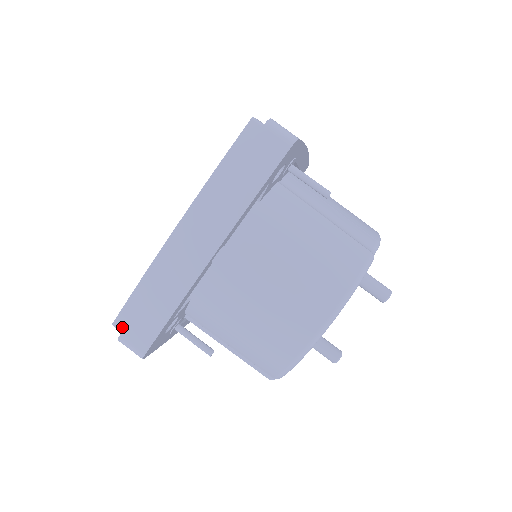
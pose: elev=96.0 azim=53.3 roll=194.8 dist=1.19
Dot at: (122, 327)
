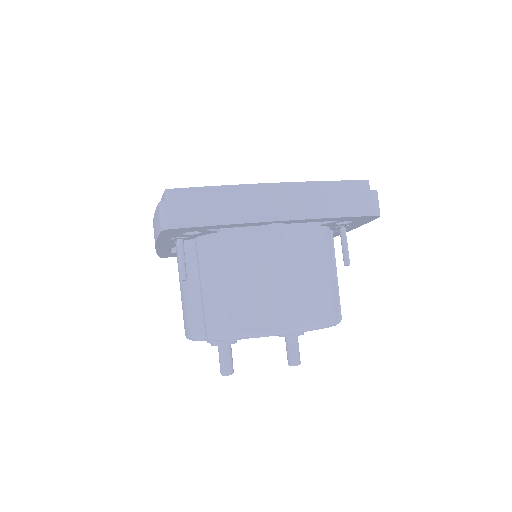
Dot at: (171, 198)
